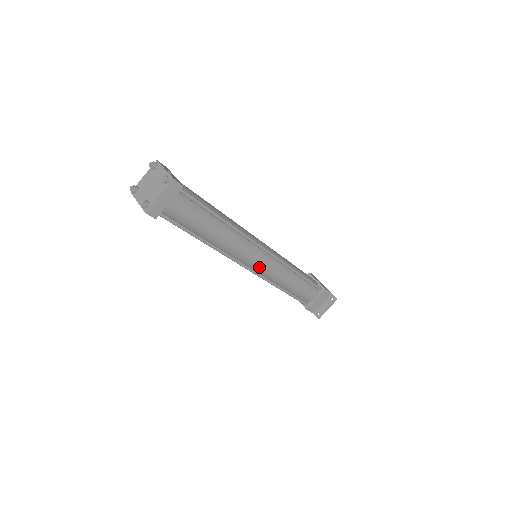
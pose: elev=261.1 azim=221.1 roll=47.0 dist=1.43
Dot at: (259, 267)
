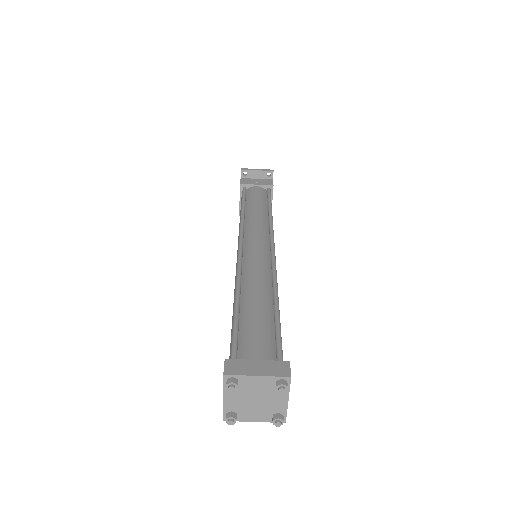
Dot at: occluded
